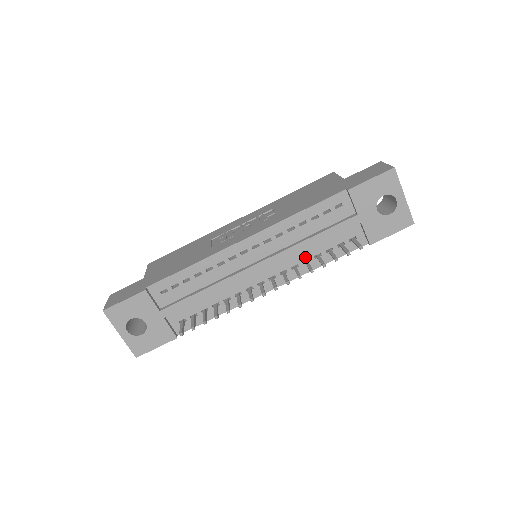
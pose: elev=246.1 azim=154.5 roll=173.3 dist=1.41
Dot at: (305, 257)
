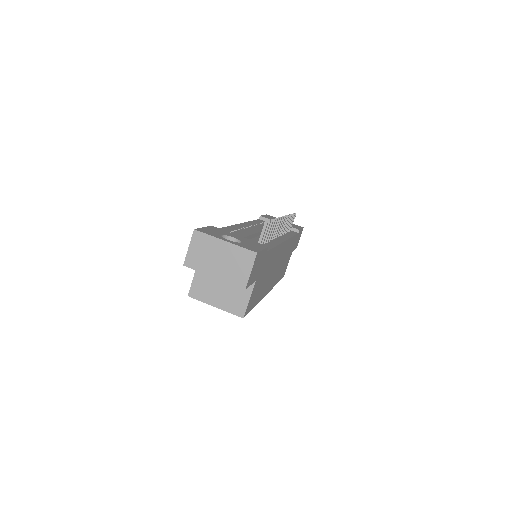
Dot at: occluded
